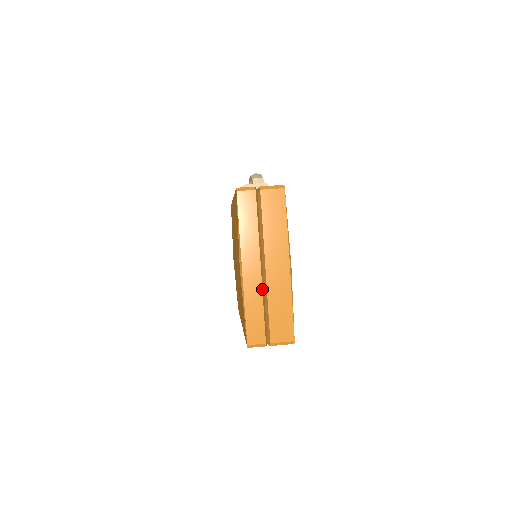
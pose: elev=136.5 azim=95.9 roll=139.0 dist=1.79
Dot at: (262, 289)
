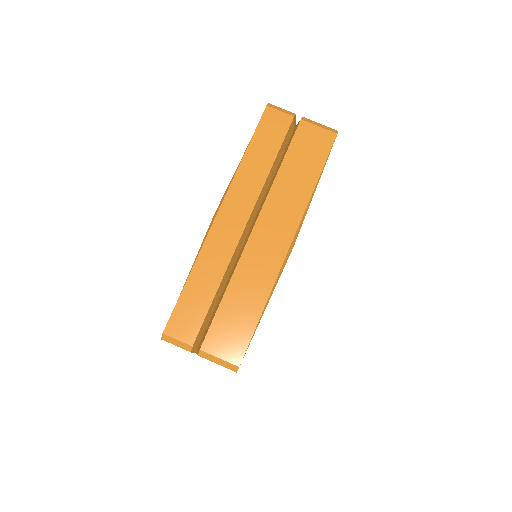
Dot at: (231, 259)
